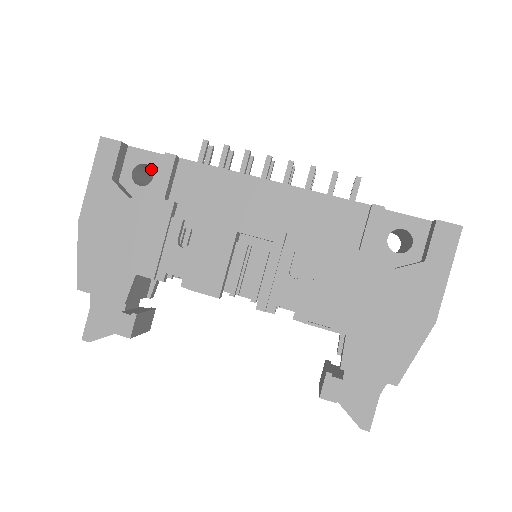
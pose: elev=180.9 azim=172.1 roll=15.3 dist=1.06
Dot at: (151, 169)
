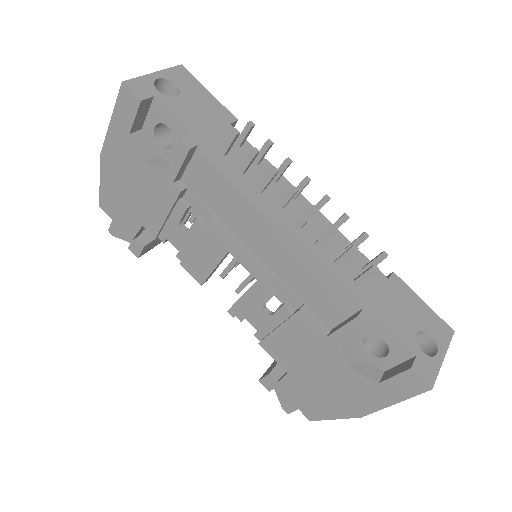
Dot at: occluded
